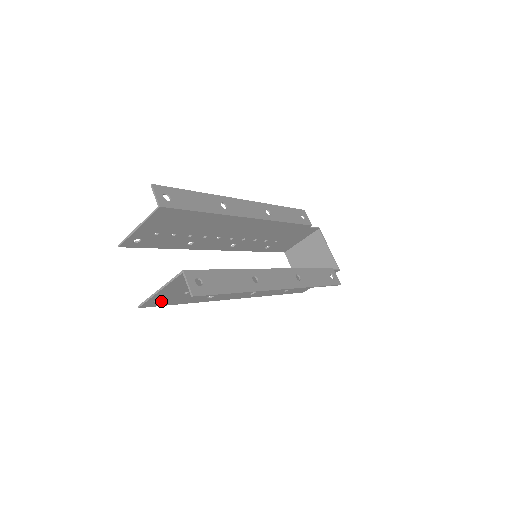
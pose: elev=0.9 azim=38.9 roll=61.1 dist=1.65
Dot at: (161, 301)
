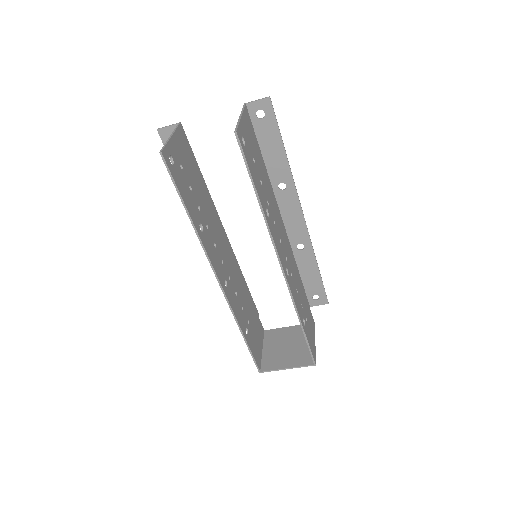
Dot at: (245, 148)
